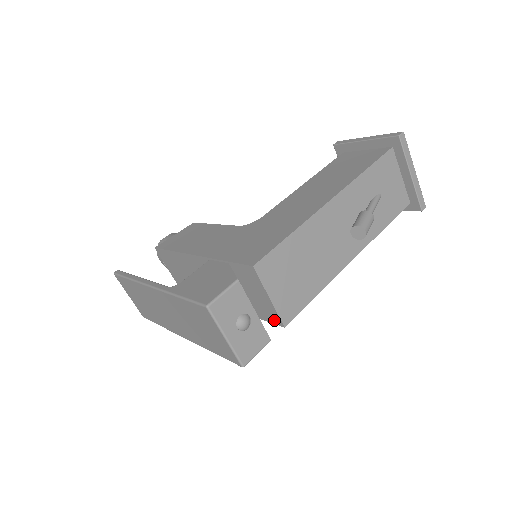
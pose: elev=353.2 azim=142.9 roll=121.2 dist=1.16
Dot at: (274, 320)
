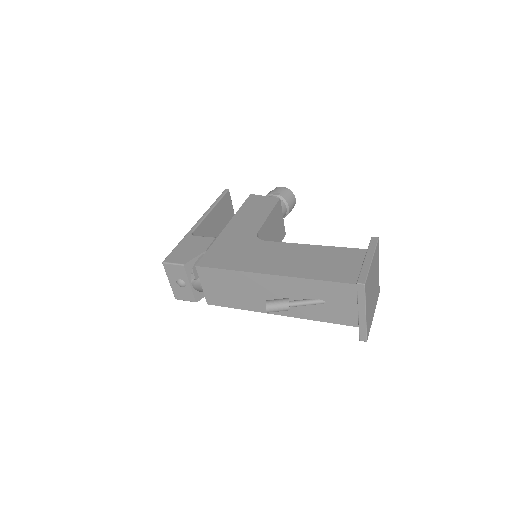
Dot at: occluded
